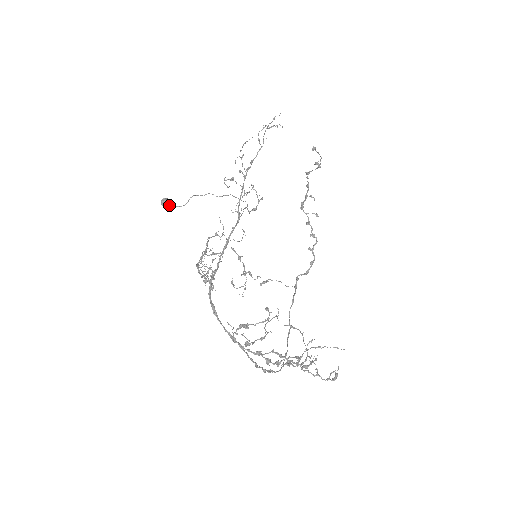
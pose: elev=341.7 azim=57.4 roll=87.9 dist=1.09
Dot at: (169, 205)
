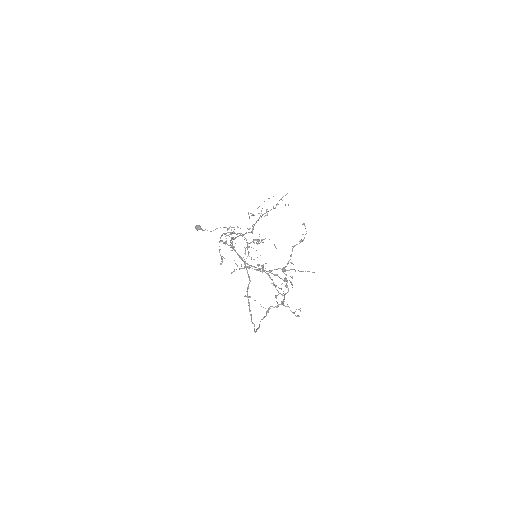
Dot at: (201, 229)
